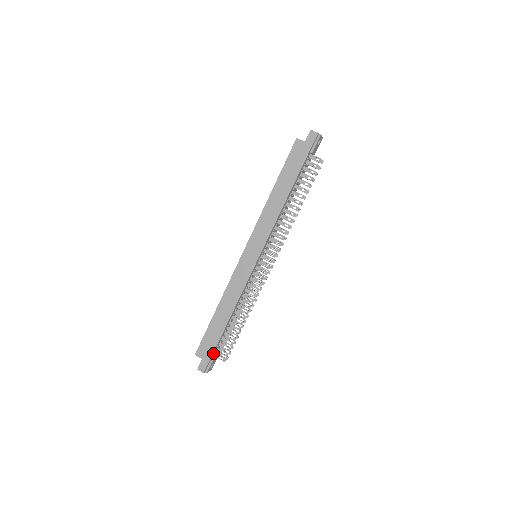
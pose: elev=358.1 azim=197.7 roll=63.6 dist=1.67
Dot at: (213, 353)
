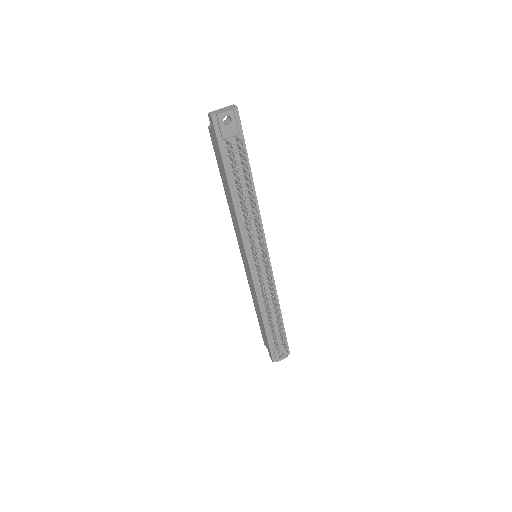
Dot at: (270, 346)
